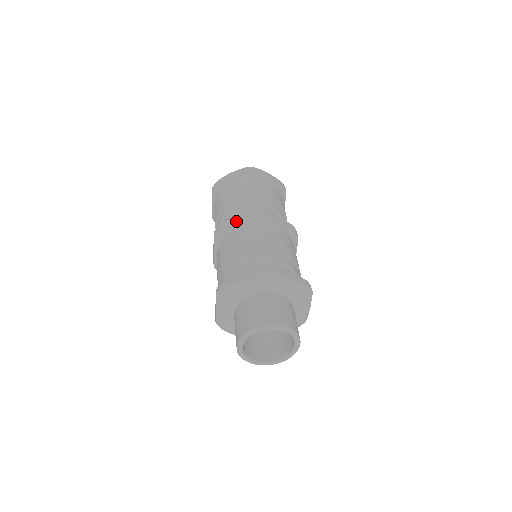
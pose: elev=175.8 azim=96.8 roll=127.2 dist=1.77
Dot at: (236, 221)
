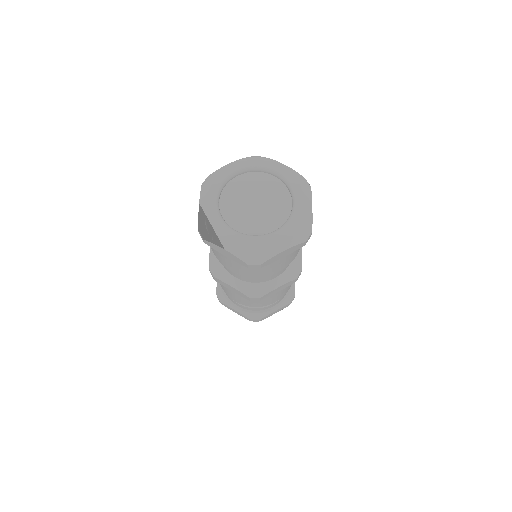
Dot at: (232, 290)
